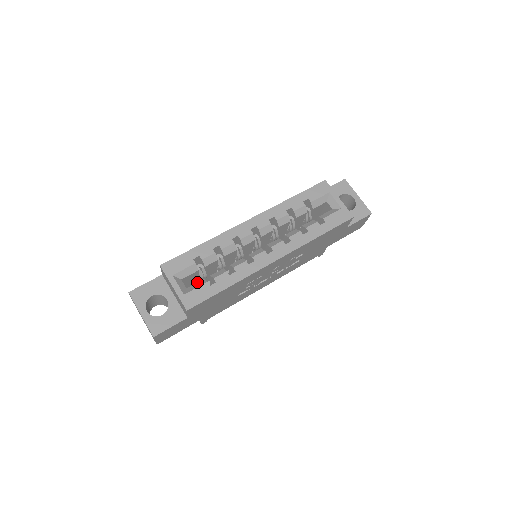
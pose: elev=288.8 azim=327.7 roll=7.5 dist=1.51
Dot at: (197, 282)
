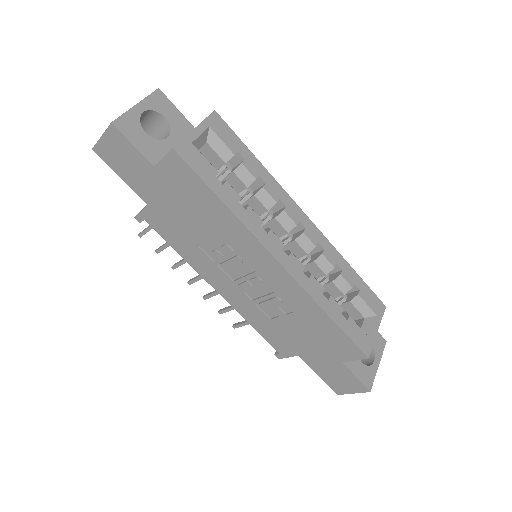
Dot at: occluded
